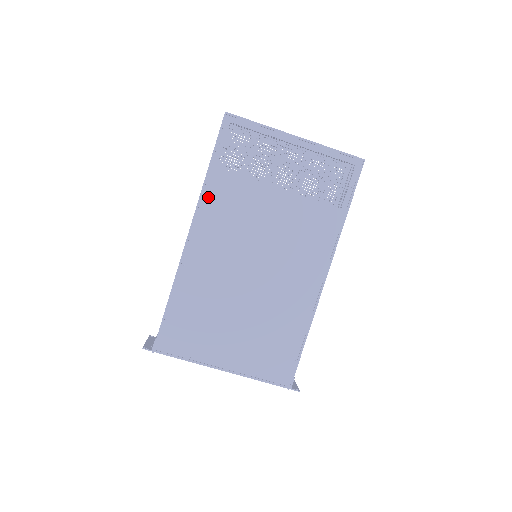
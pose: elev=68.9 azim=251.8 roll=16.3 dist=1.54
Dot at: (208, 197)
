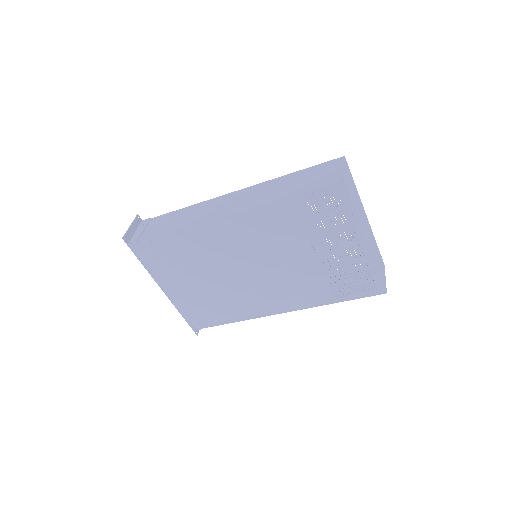
Dot at: (264, 212)
